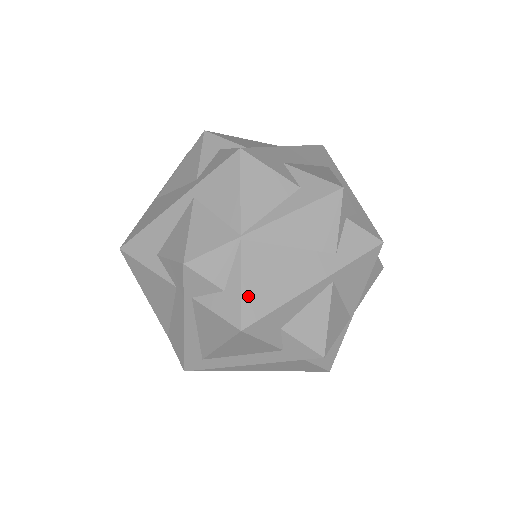
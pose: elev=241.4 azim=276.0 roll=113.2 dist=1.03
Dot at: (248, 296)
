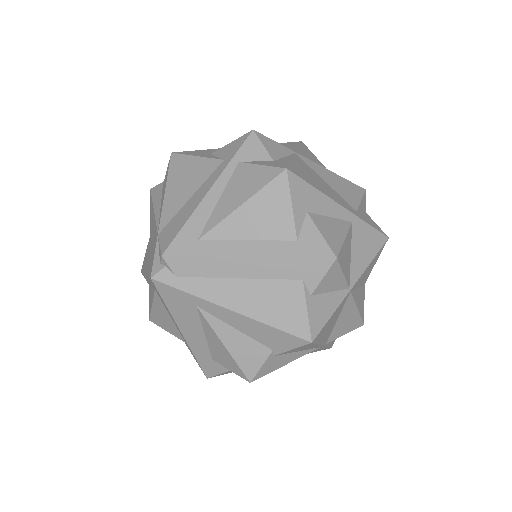
Dot at: (295, 166)
